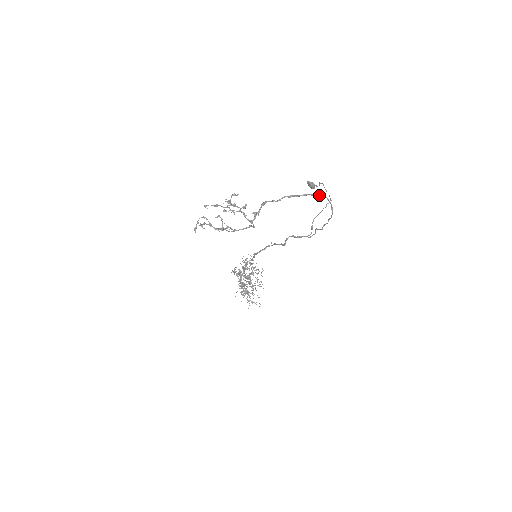
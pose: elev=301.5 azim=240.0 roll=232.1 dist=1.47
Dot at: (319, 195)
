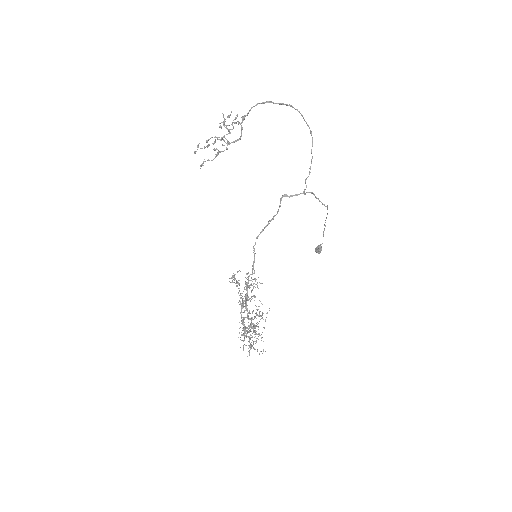
Dot at: (296, 109)
